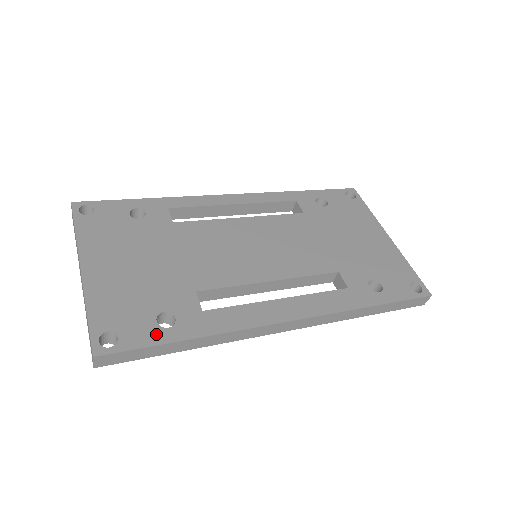
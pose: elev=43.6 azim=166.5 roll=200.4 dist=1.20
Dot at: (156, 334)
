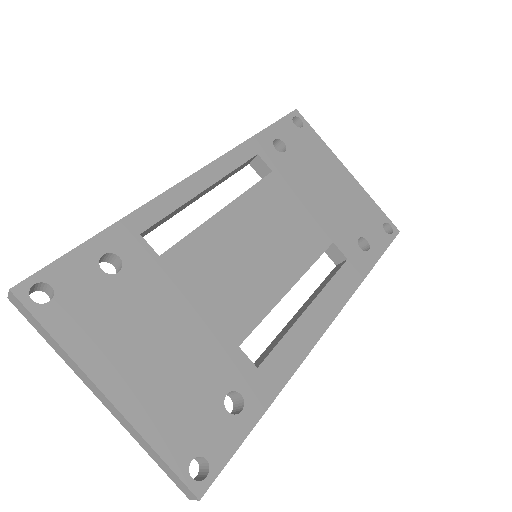
Dot at: (236, 427)
